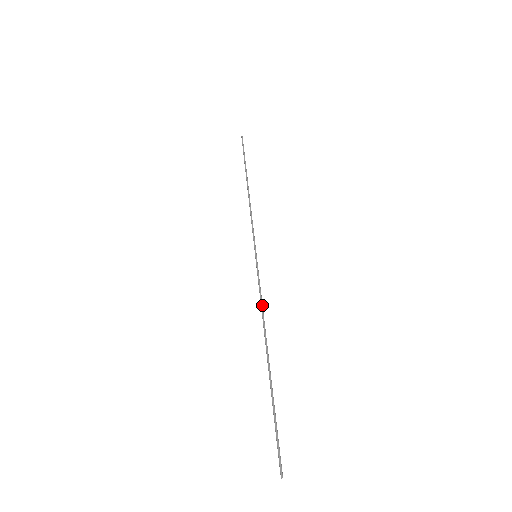
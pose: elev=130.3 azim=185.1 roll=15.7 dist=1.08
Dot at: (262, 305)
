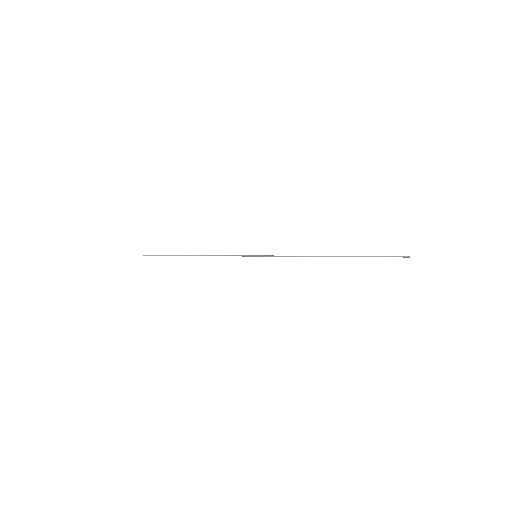
Dot at: (296, 256)
